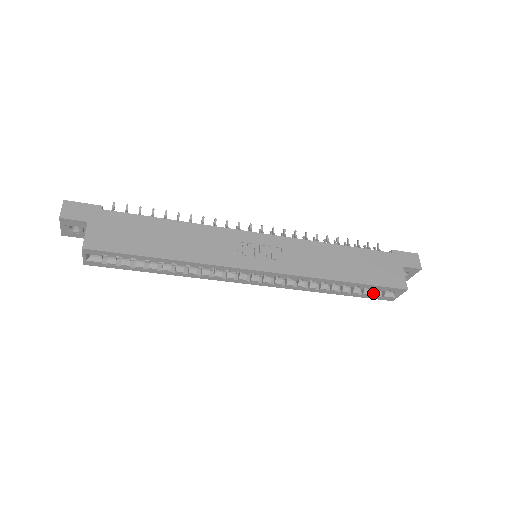
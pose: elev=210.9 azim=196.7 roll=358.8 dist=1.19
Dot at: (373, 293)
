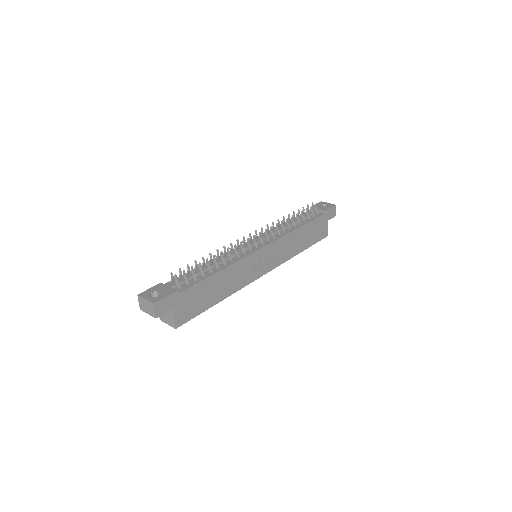
Dot at: occluded
